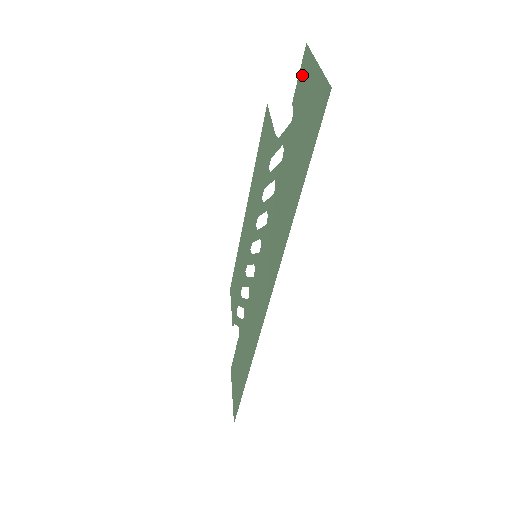
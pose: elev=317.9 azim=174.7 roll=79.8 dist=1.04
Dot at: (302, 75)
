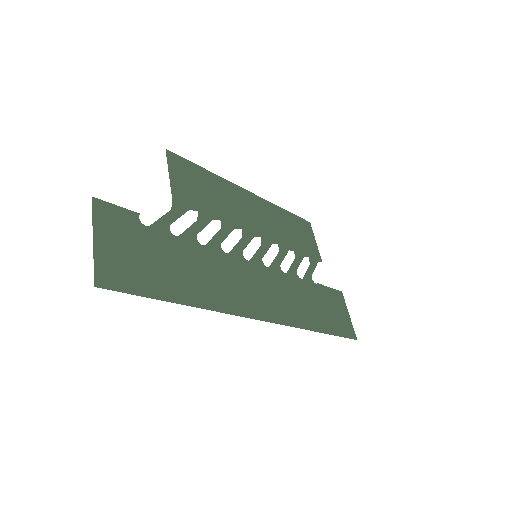
Dot at: (113, 214)
